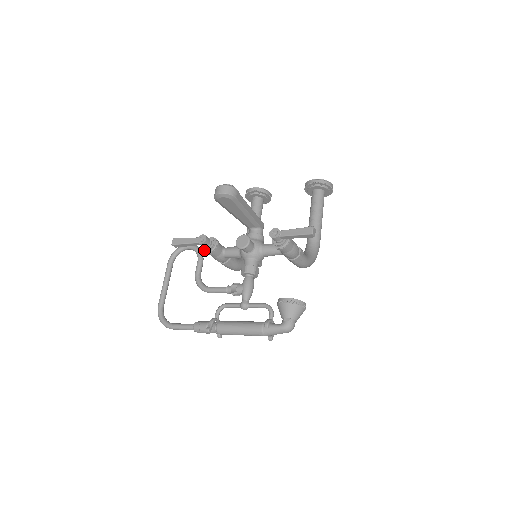
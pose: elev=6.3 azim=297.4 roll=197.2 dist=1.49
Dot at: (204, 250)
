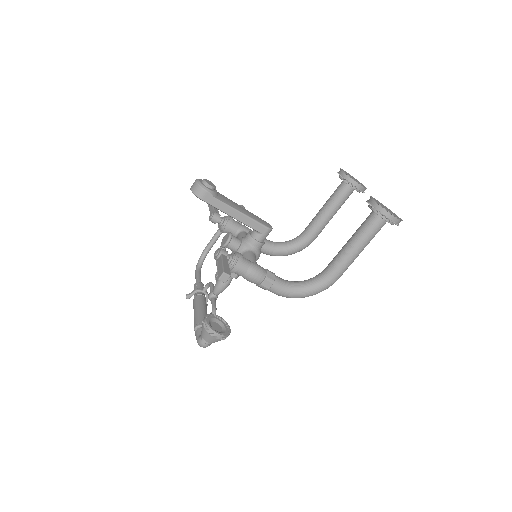
Dot at: occluded
